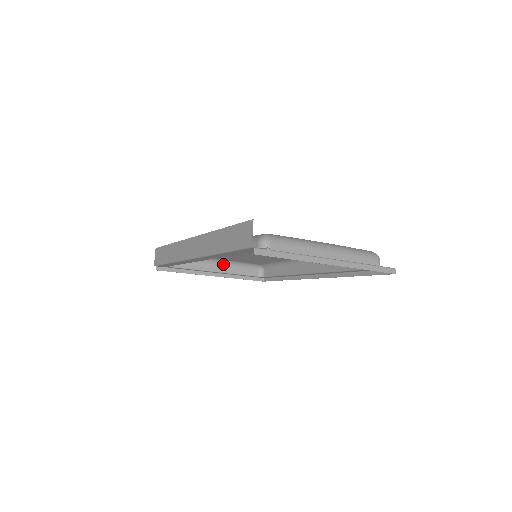
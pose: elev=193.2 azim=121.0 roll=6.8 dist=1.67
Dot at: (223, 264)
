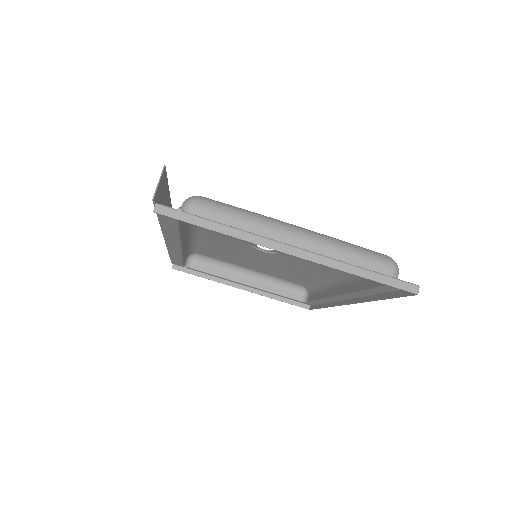
Dot at: (254, 276)
